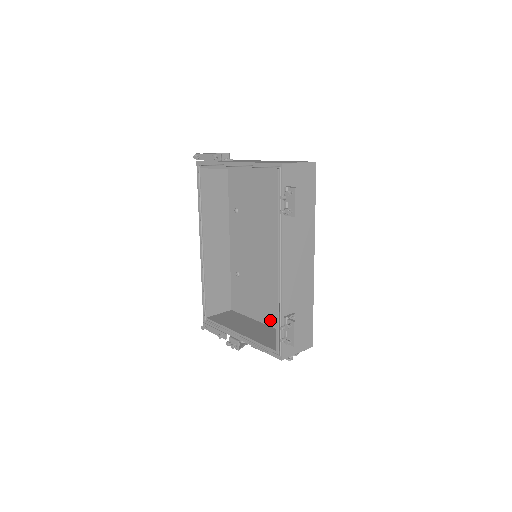
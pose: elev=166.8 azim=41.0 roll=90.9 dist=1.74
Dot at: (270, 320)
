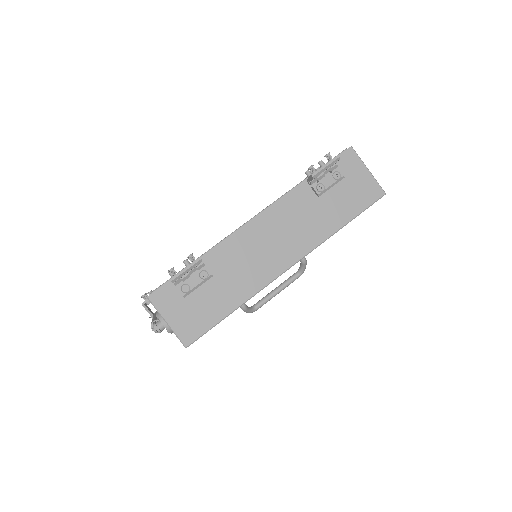
Dot at: occluded
